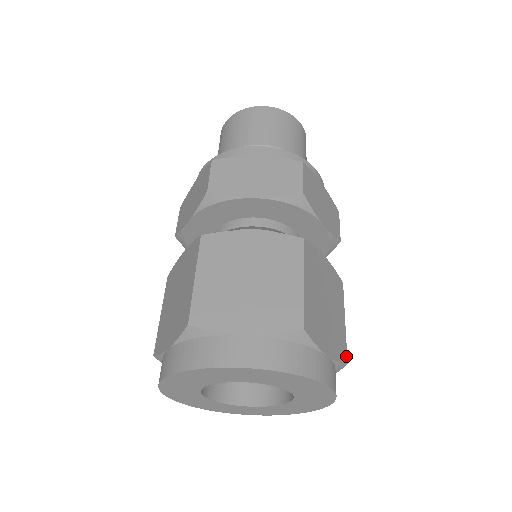
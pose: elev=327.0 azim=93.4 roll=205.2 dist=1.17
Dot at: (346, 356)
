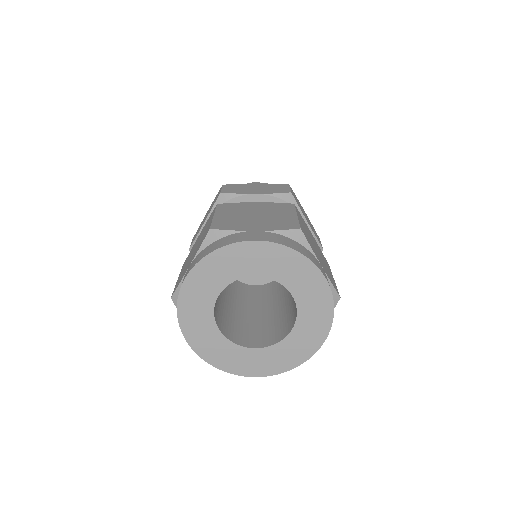
Dot at: (338, 293)
